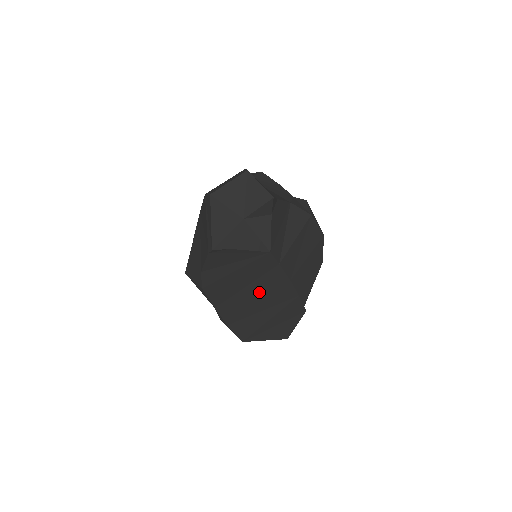
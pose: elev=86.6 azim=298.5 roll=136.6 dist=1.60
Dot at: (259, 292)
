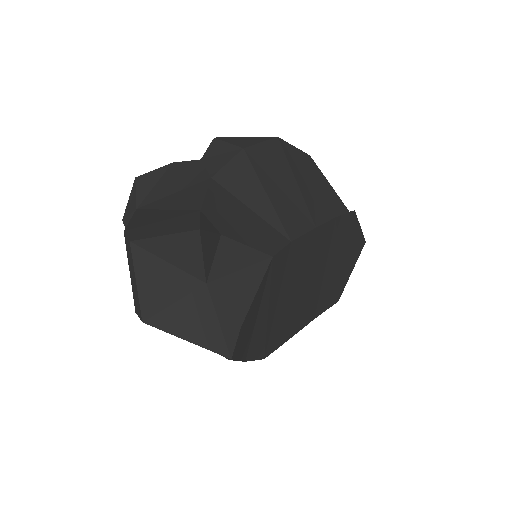
Dot at: (305, 275)
